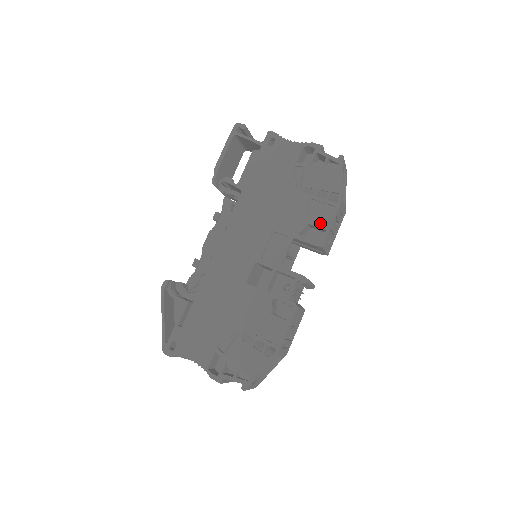
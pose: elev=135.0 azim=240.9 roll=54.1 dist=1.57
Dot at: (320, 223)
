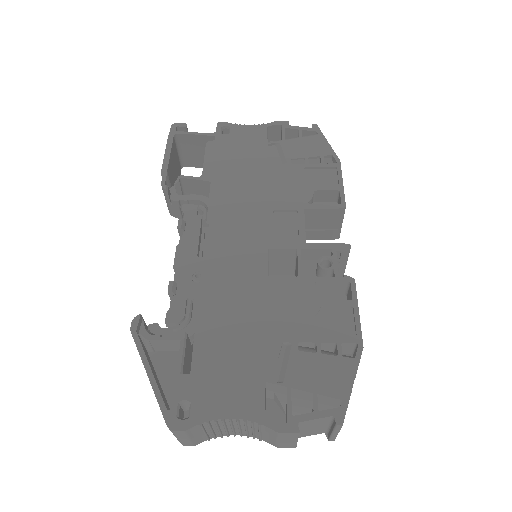
Dot at: (327, 187)
